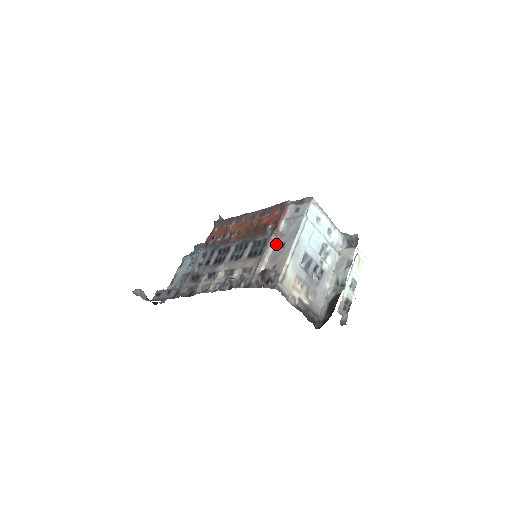
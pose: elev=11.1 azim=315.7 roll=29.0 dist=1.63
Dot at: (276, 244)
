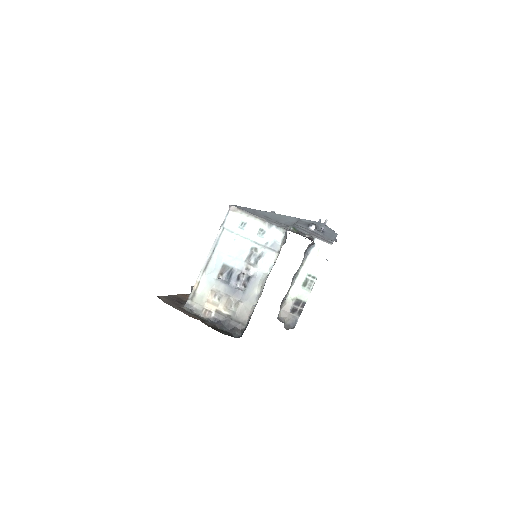
Dot at: occluded
